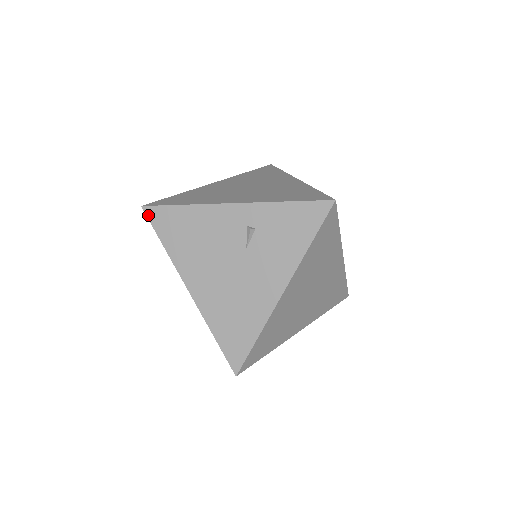
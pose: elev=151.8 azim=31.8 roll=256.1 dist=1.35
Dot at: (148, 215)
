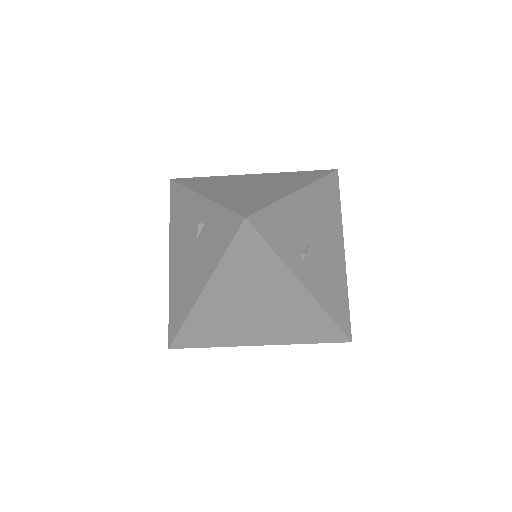
Dot at: (170, 188)
